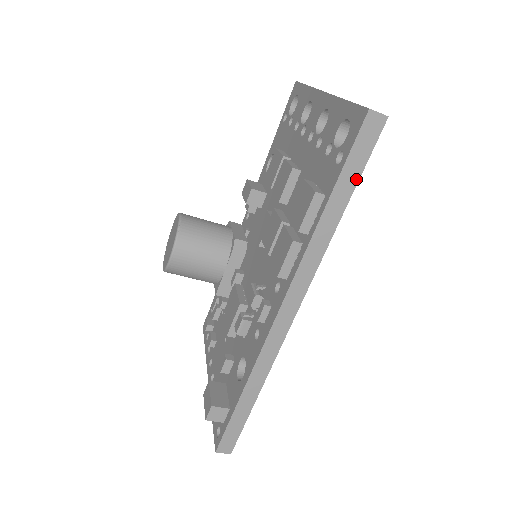
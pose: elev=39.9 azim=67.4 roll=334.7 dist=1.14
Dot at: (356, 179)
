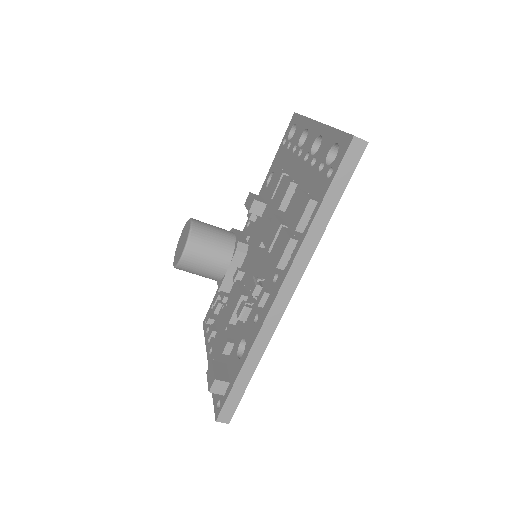
Dot at: (342, 190)
